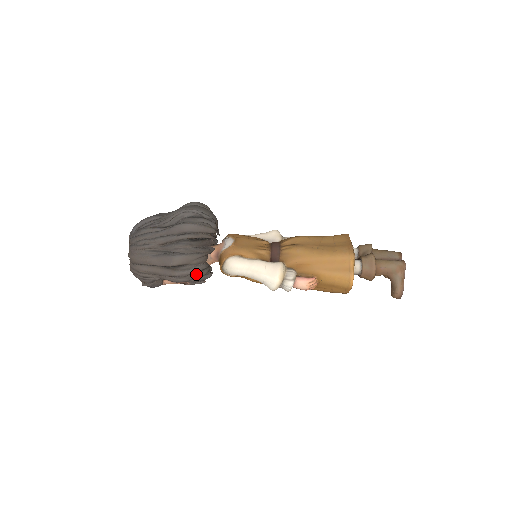
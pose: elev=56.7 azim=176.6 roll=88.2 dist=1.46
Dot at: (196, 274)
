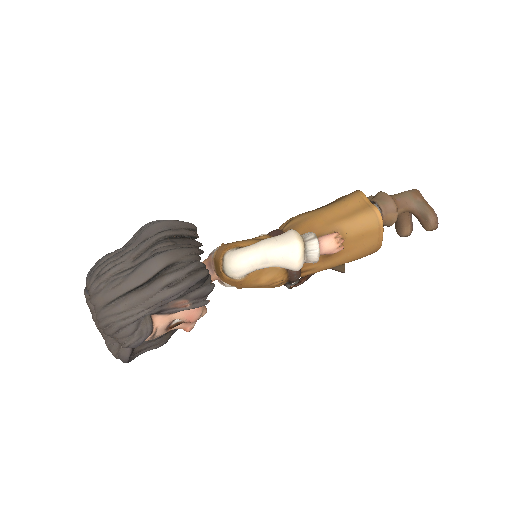
Dot at: (194, 273)
